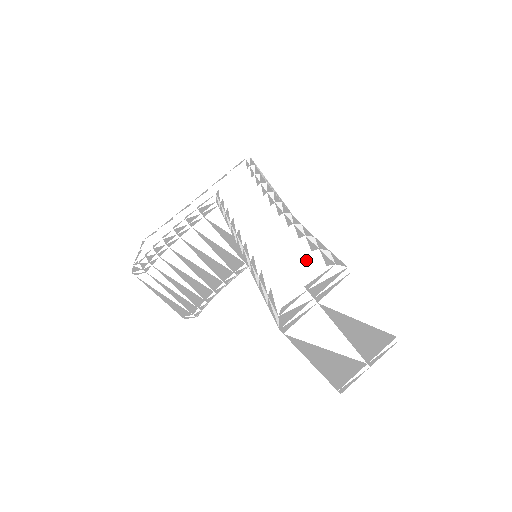
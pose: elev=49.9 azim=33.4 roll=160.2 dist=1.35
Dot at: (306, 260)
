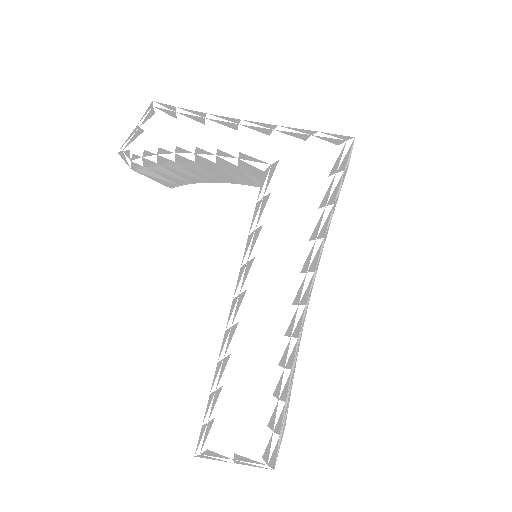
Dot at: (256, 430)
